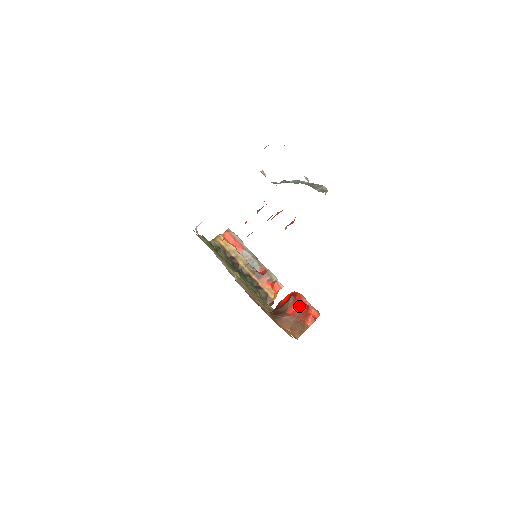
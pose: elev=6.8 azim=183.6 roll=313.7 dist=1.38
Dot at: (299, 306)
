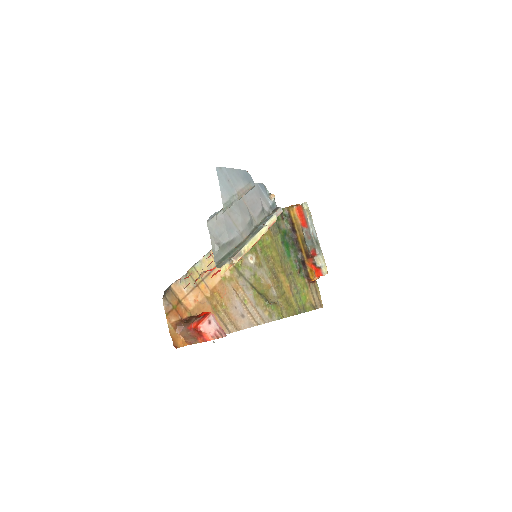
Dot at: (195, 327)
